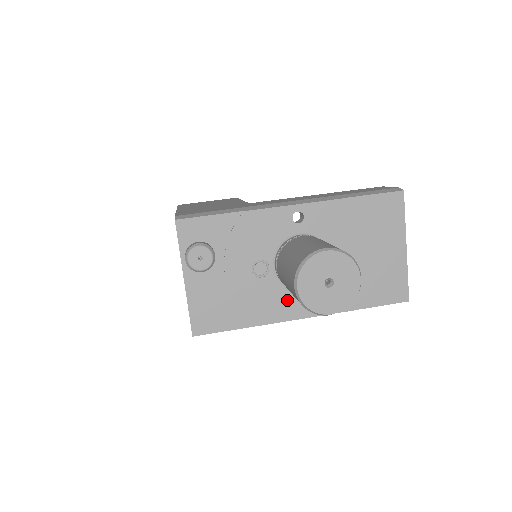
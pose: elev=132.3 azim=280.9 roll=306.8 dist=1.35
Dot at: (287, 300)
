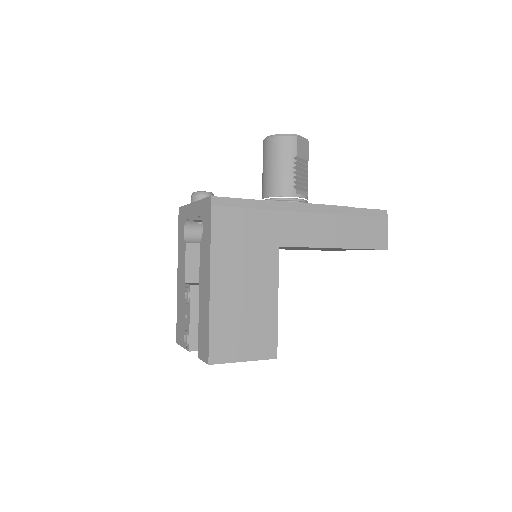
Dot at: occluded
